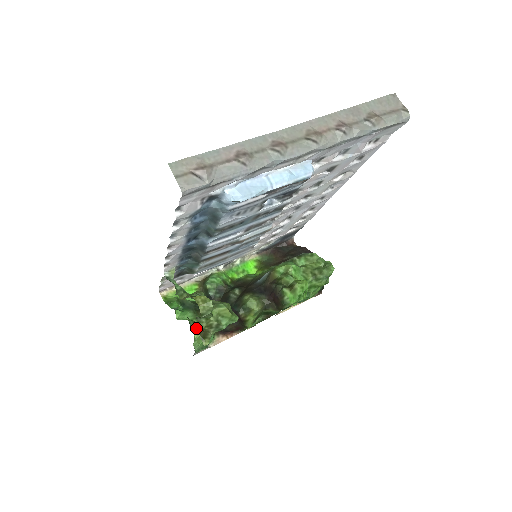
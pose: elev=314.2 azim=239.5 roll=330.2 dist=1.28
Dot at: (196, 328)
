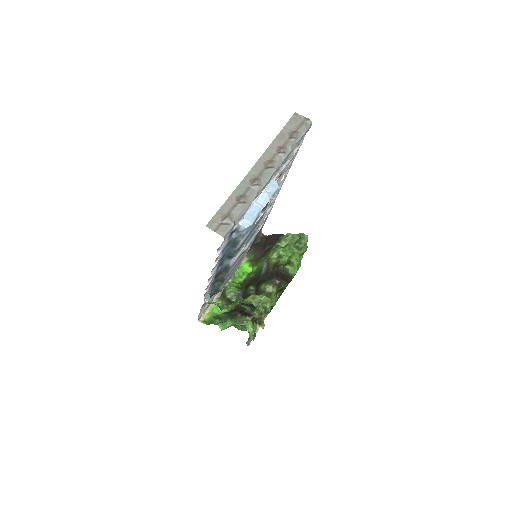
Dot at: (240, 327)
